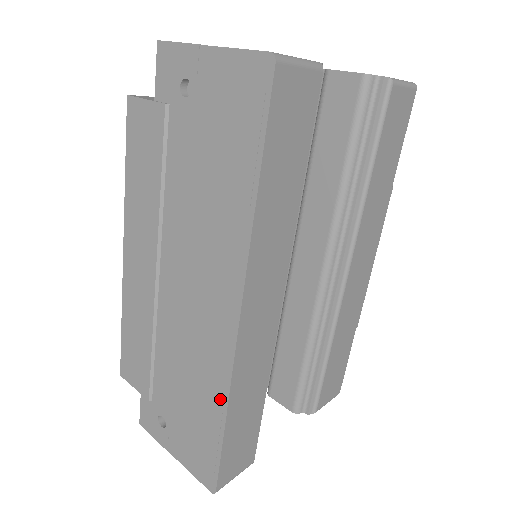
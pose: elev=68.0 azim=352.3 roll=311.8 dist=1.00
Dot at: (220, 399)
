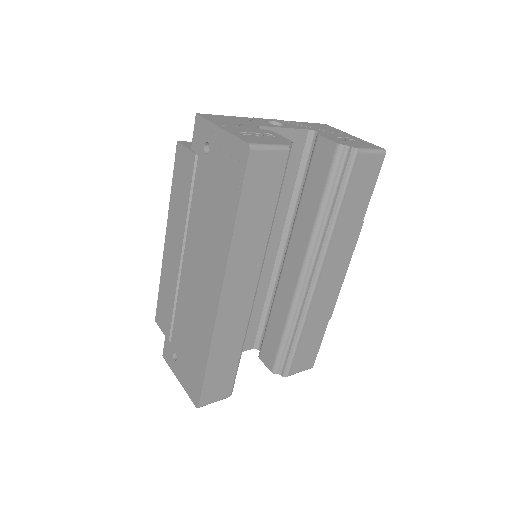
Dot at: (206, 346)
